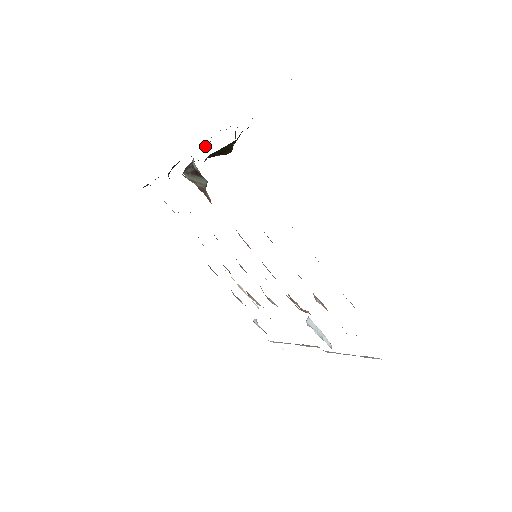
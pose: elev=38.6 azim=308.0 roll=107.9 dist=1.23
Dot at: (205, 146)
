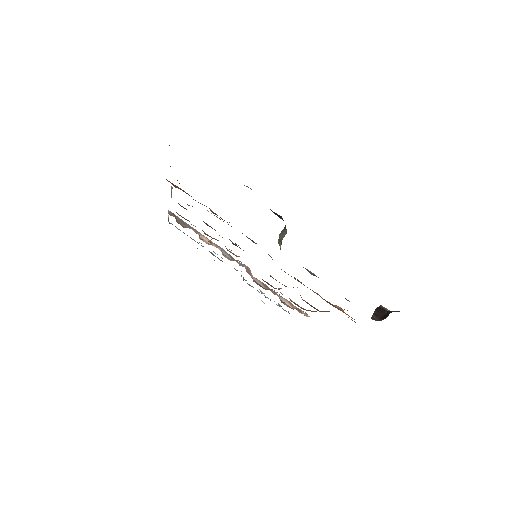
Dot at: occluded
